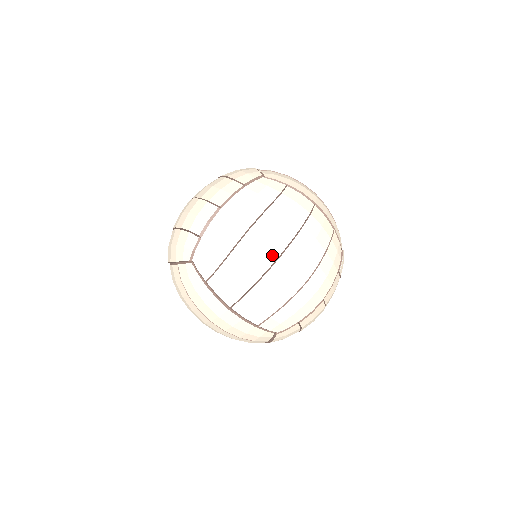
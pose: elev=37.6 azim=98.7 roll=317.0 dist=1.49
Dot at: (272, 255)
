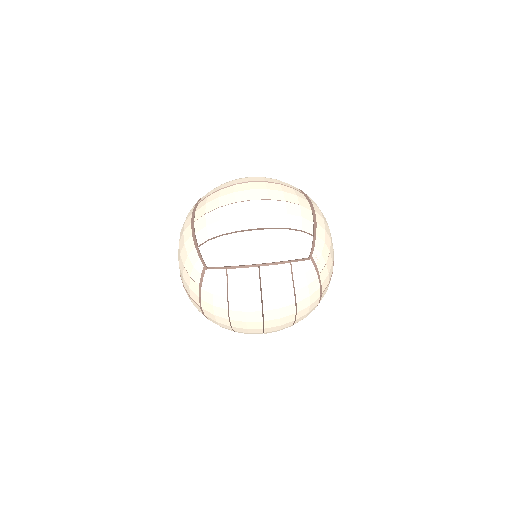
Dot at: (258, 324)
